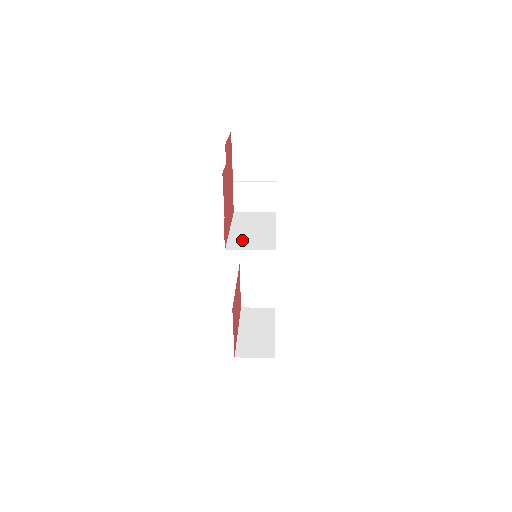
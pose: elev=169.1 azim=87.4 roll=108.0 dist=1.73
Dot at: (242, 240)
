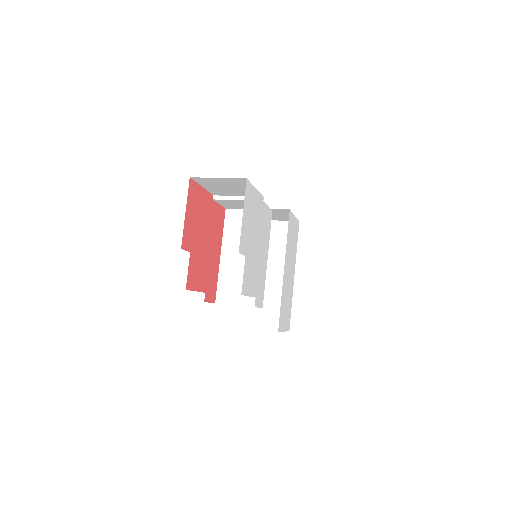
Dot at: (231, 283)
